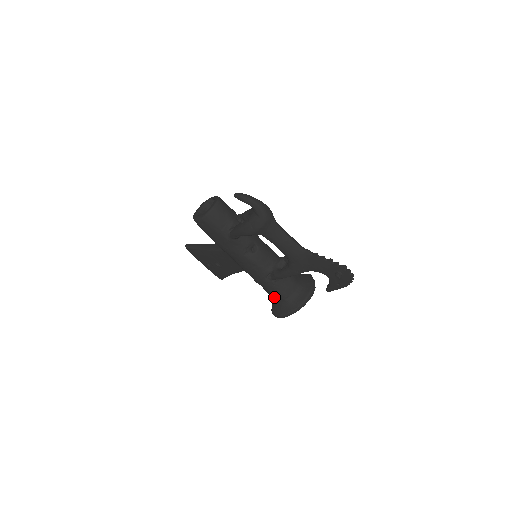
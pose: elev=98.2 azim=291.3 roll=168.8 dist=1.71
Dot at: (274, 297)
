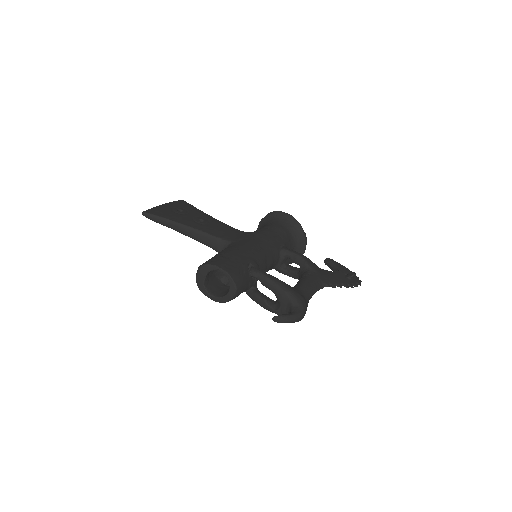
Dot at: occluded
